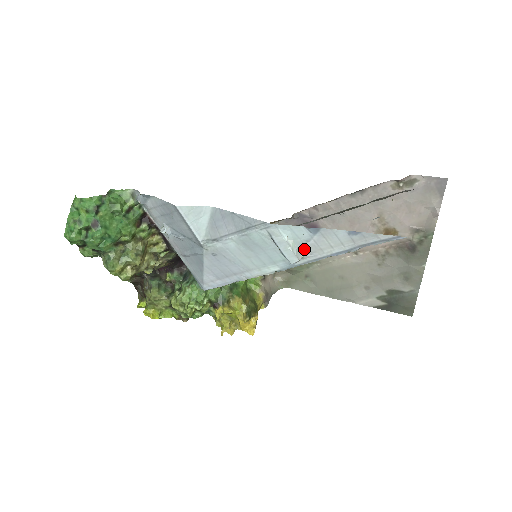
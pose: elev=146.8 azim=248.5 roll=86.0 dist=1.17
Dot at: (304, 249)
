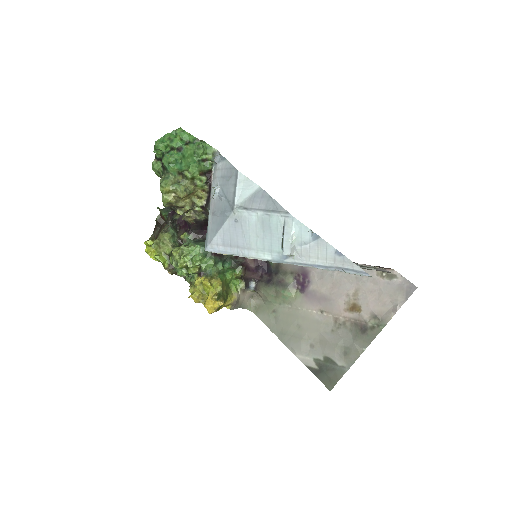
Dot at: (299, 249)
